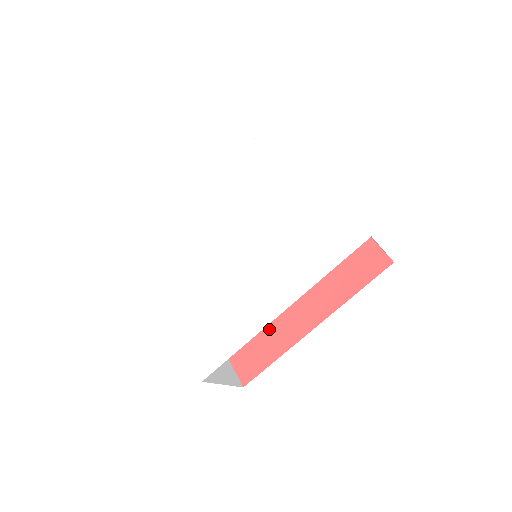
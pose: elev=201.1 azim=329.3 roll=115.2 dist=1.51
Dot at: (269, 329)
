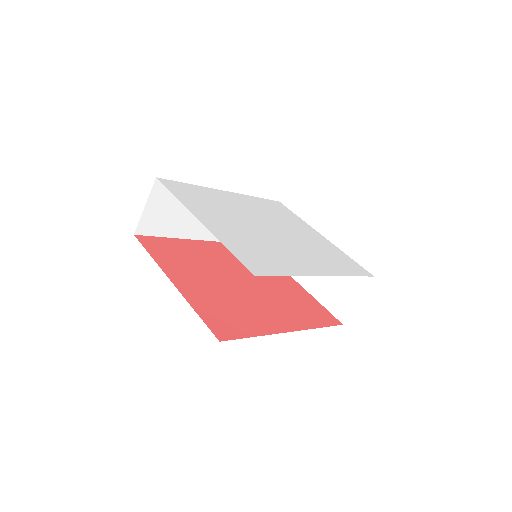
Dot at: (245, 314)
